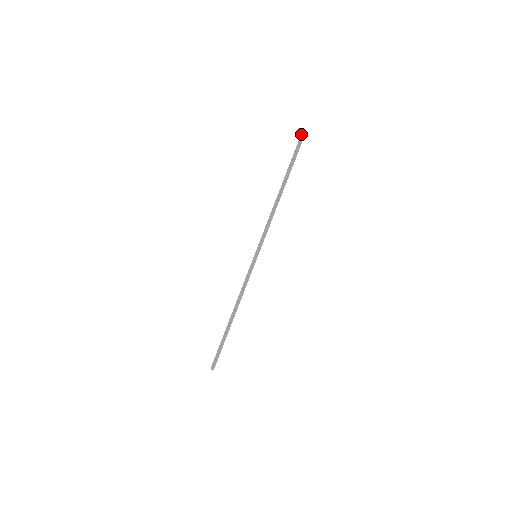
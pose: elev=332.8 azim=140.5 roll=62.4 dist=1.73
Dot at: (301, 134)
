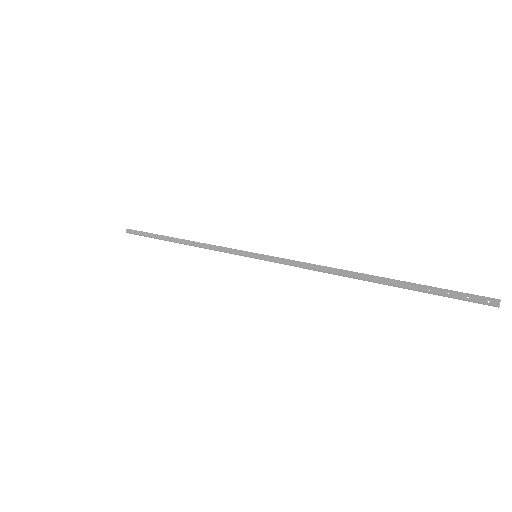
Dot at: (494, 299)
